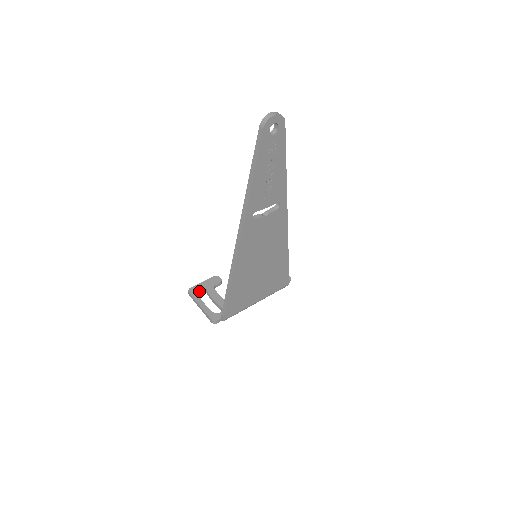
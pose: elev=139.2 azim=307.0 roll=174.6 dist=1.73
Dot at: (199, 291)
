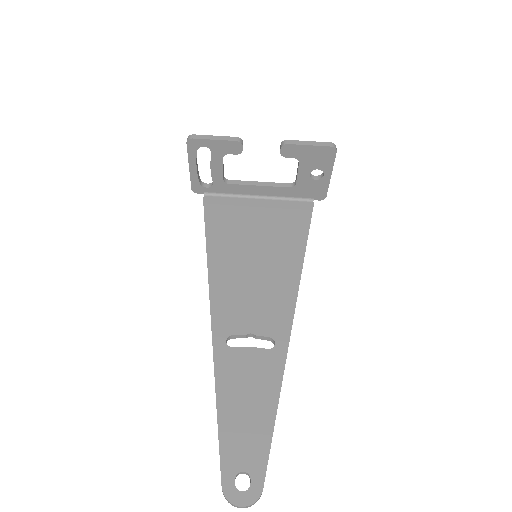
Dot at: occluded
